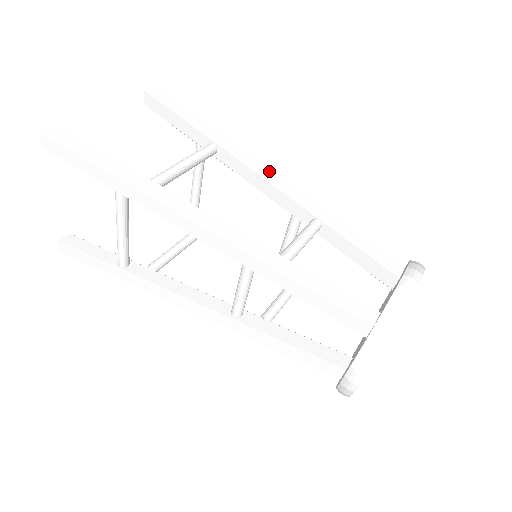
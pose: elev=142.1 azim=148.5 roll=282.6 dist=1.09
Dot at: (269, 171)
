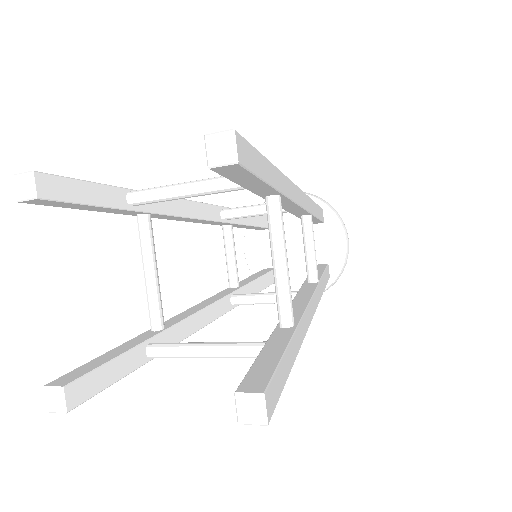
Dot at: (299, 191)
